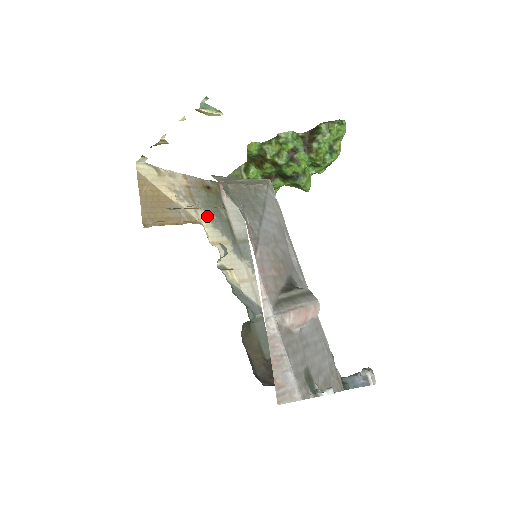
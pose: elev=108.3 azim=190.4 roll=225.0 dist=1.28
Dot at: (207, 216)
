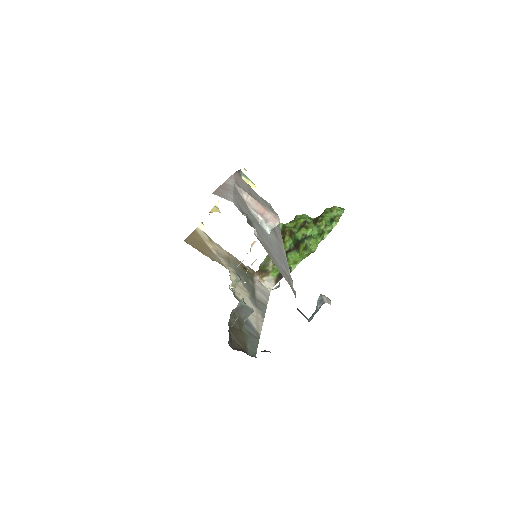
Dot at: occluded
